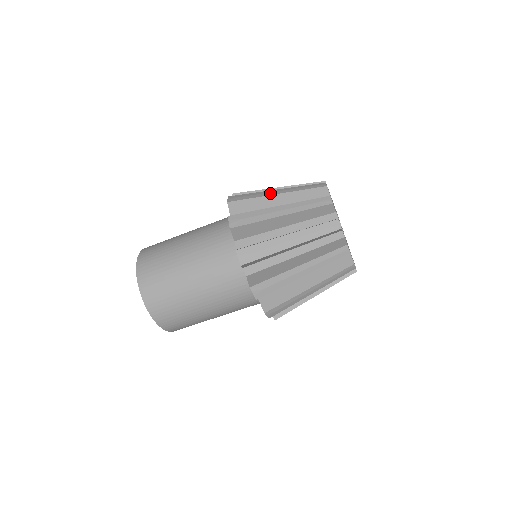
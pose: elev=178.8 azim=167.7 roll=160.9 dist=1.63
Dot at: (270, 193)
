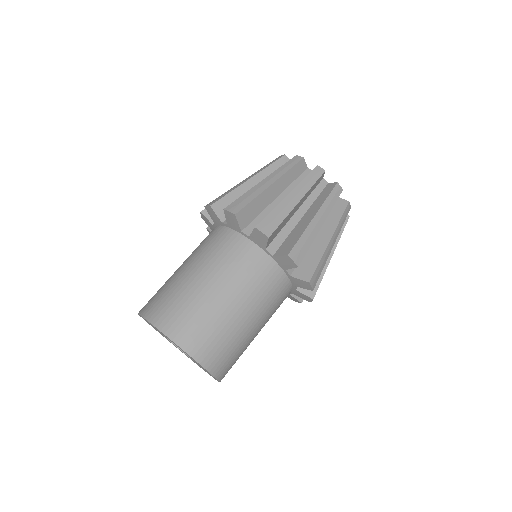
Dot at: (292, 204)
